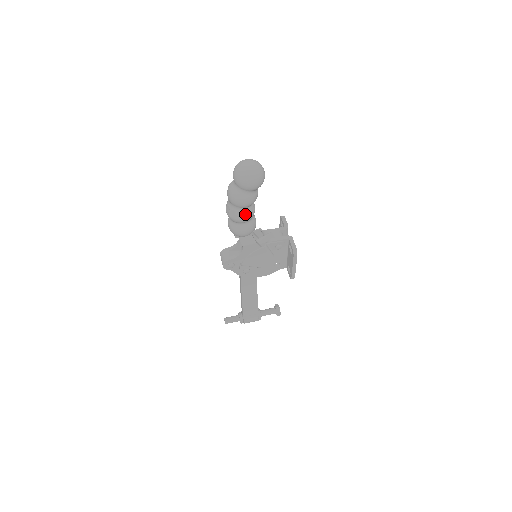
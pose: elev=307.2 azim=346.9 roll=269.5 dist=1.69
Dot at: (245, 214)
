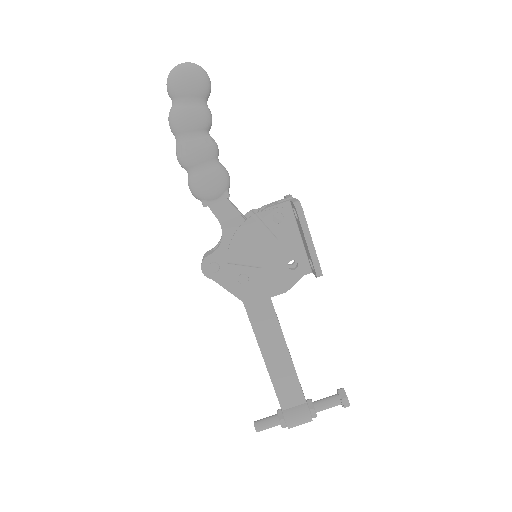
Dot at: (196, 144)
